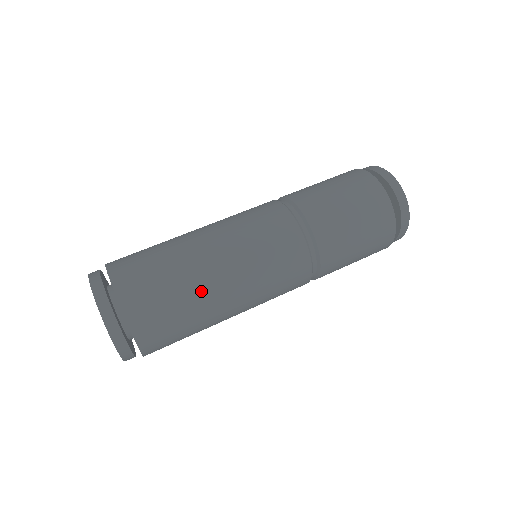
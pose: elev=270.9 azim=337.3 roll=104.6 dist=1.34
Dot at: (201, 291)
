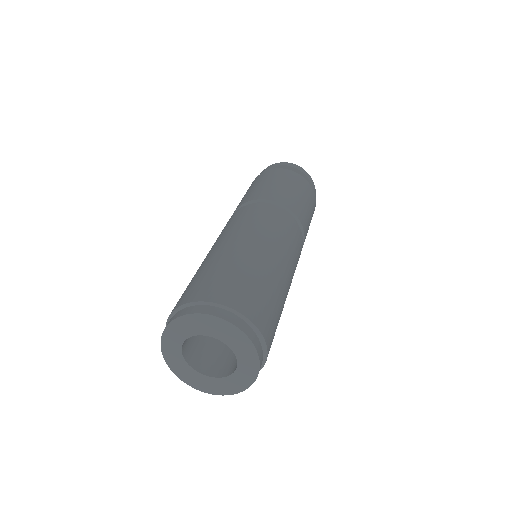
Dot at: (259, 264)
